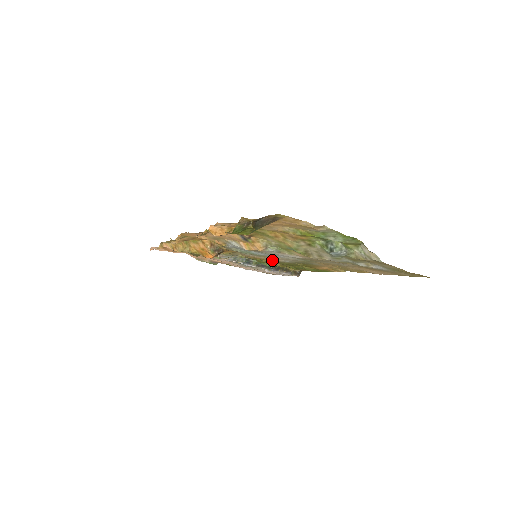
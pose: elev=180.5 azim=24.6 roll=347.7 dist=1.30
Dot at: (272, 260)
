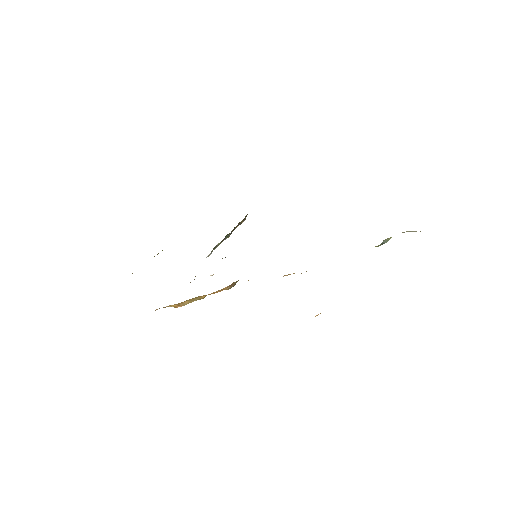
Dot at: occluded
